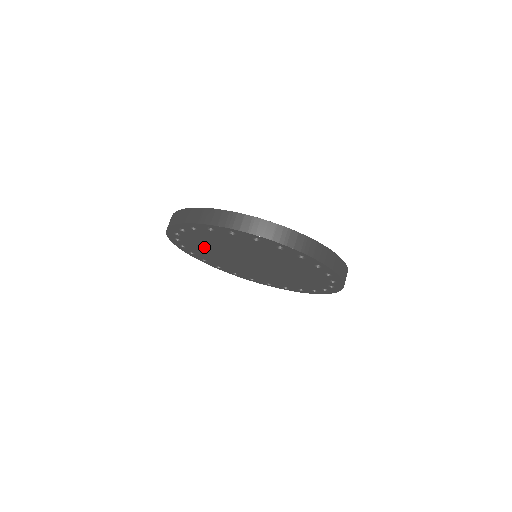
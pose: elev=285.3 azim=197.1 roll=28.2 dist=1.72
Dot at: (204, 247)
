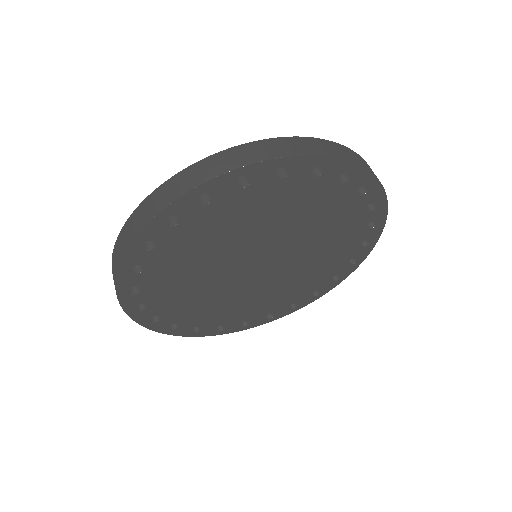
Dot at: (190, 299)
